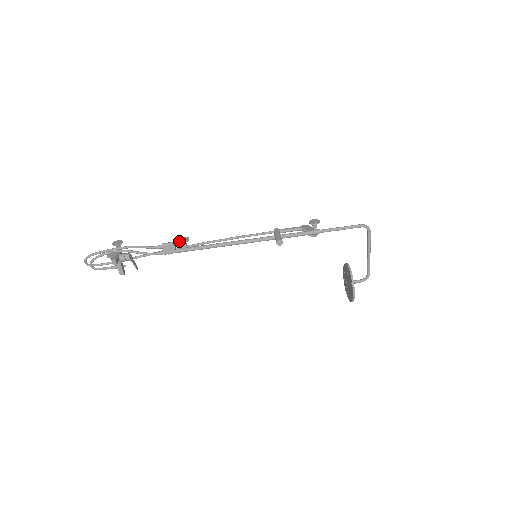
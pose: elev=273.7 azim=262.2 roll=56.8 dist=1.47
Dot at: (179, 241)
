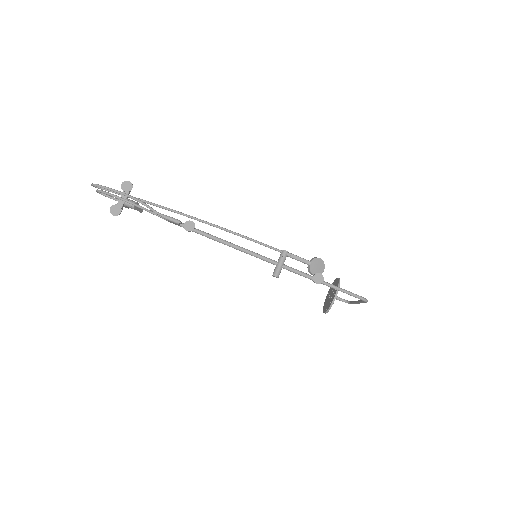
Dot at: (184, 227)
